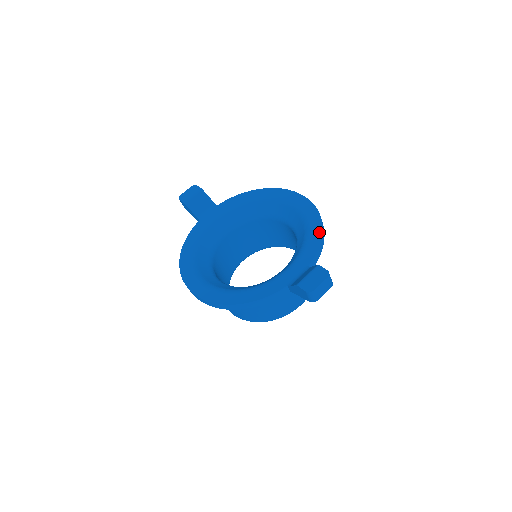
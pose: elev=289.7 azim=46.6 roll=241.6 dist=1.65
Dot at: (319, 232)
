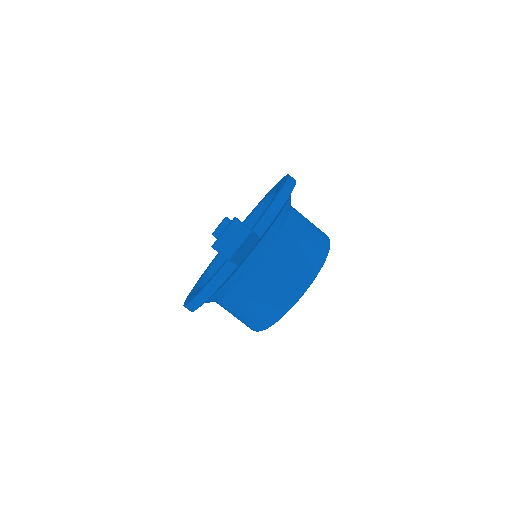
Dot at: (276, 195)
